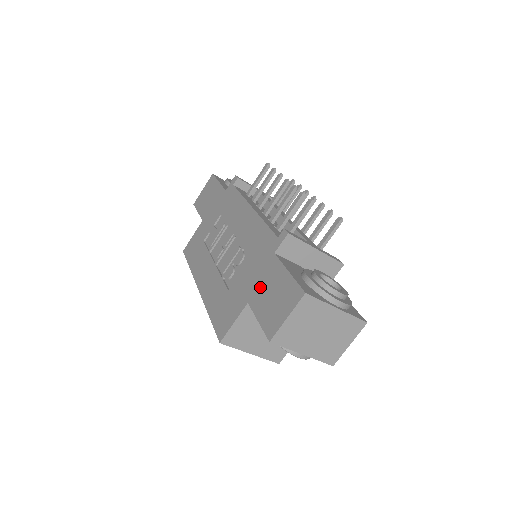
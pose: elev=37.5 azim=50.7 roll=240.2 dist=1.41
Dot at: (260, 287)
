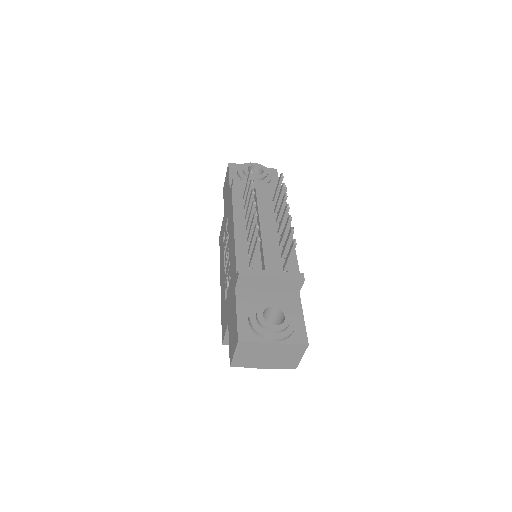
Dot at: (231, 314)
